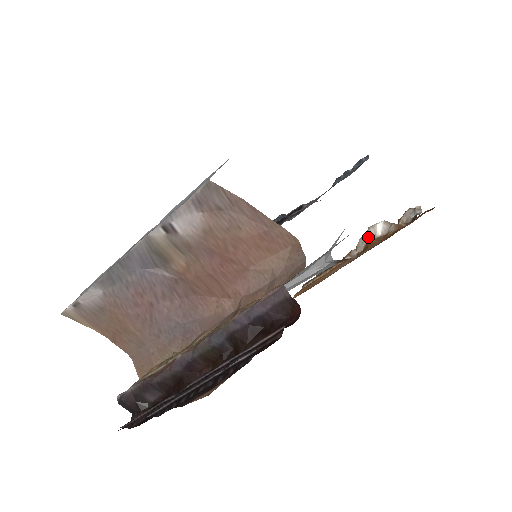
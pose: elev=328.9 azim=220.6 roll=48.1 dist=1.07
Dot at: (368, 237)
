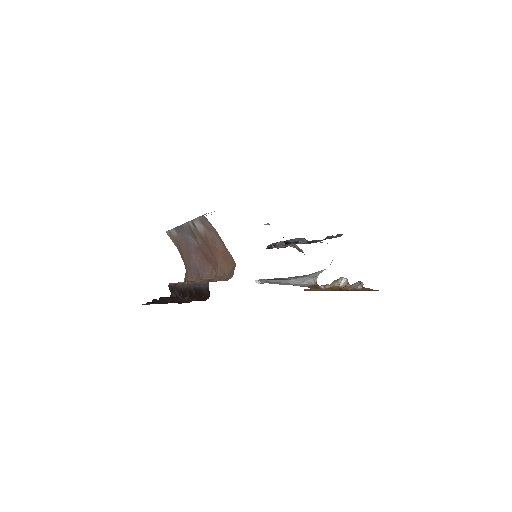
Dot at: (336, 282)
